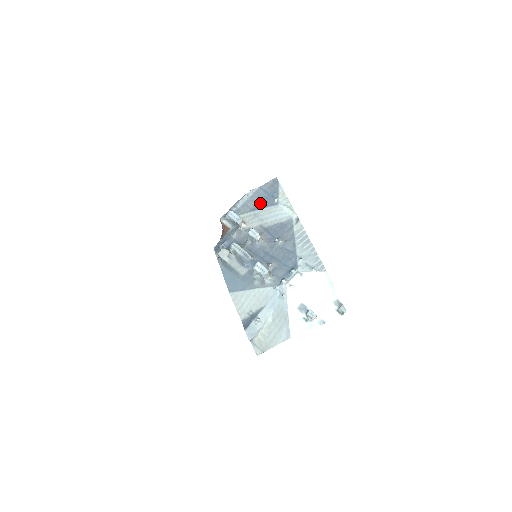
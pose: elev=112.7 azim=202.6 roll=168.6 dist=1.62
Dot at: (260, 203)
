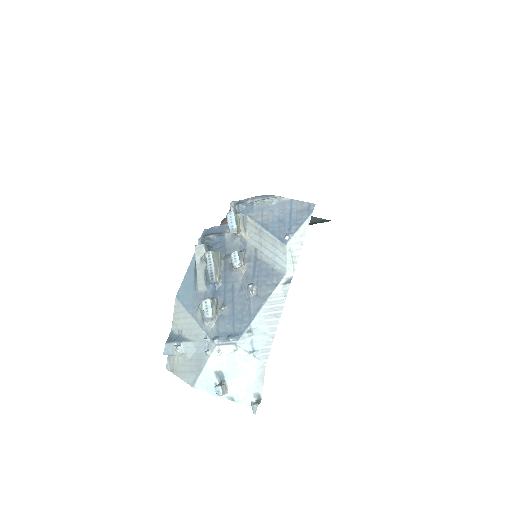
Dot at: (274, 223)
